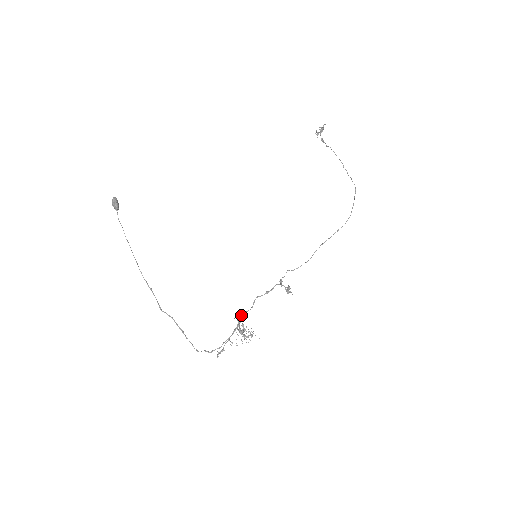
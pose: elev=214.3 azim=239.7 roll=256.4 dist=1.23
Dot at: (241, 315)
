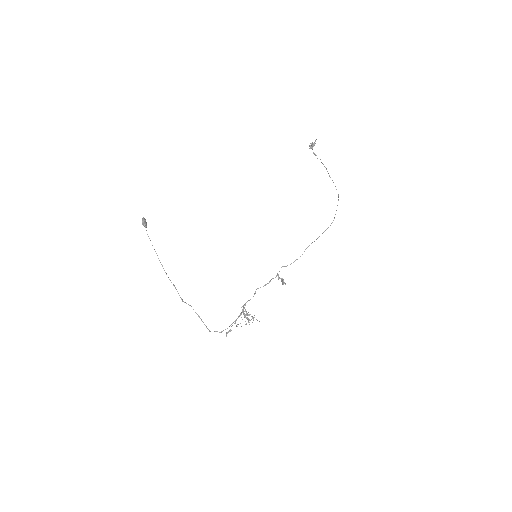
Dot at: (245, 303)
